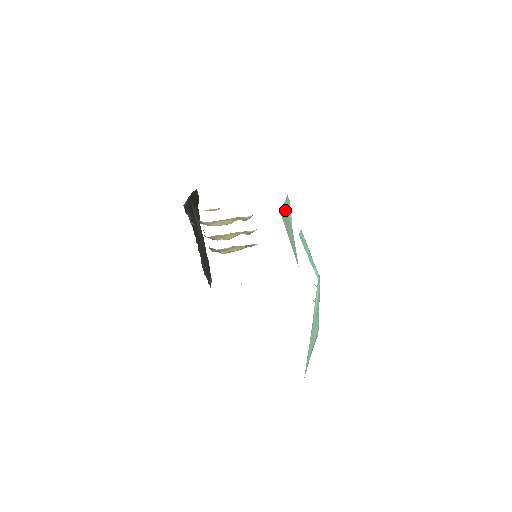
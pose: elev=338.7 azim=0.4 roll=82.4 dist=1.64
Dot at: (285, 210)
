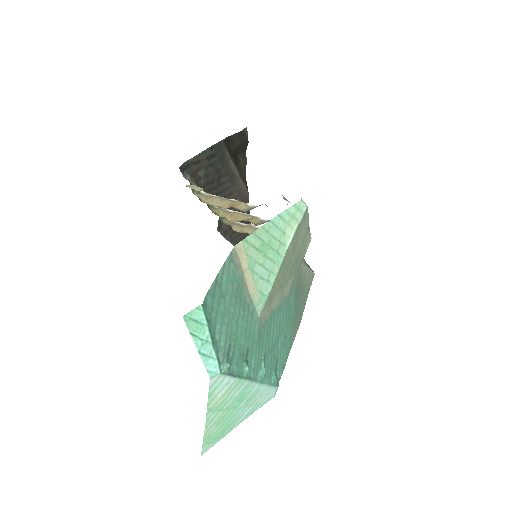
Dot at: (270, 229)
